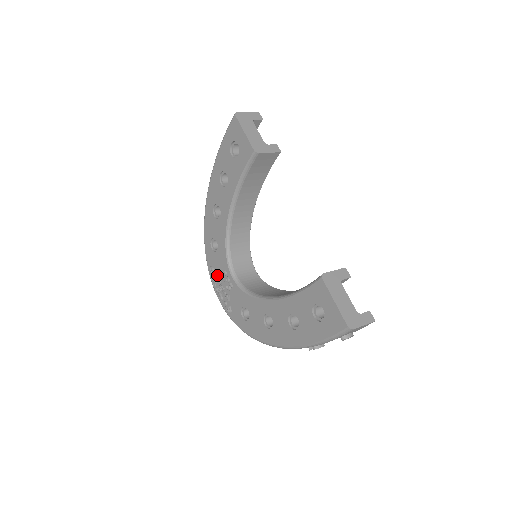
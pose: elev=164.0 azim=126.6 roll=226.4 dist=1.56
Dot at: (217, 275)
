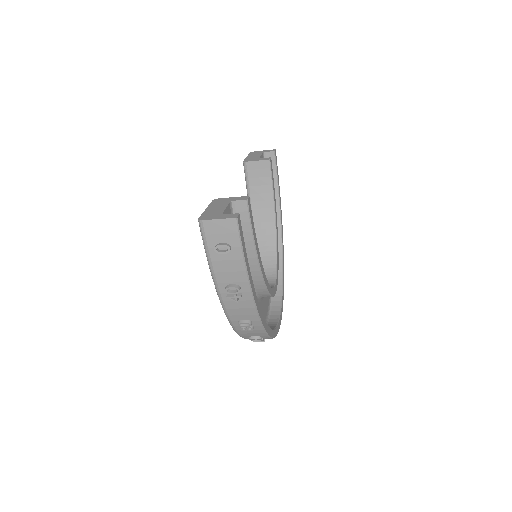
Dot at: occluded
